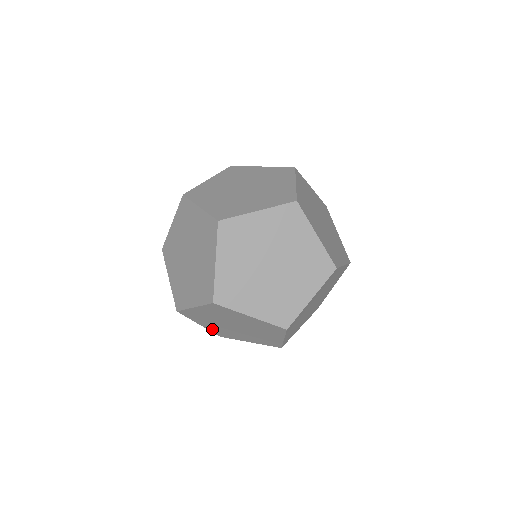
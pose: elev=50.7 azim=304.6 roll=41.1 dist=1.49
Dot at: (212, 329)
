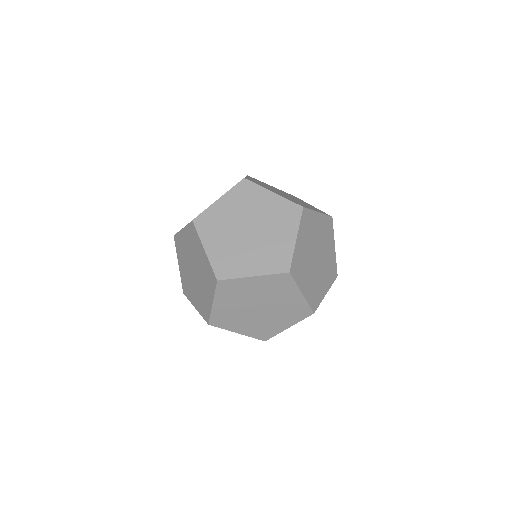
Dot at: (250, 332)
